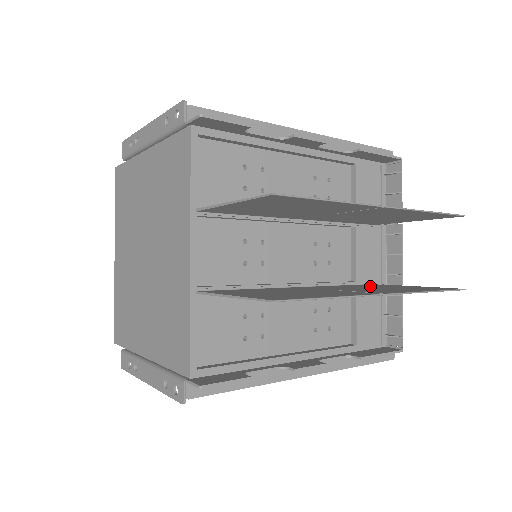
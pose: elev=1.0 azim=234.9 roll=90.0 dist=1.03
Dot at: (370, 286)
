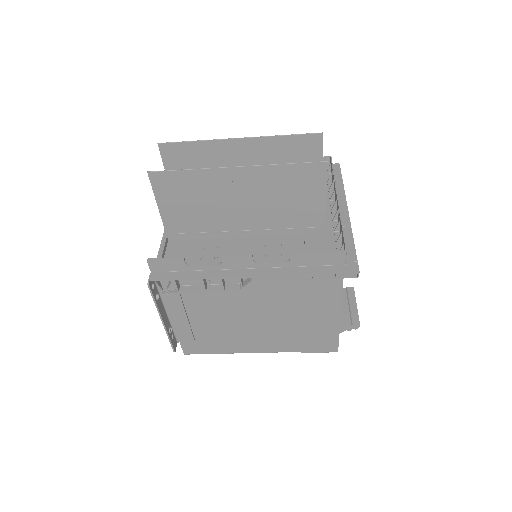
Dot at: (293, 210)
